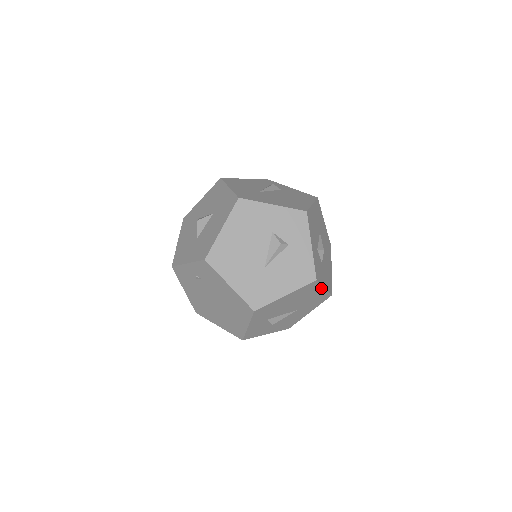
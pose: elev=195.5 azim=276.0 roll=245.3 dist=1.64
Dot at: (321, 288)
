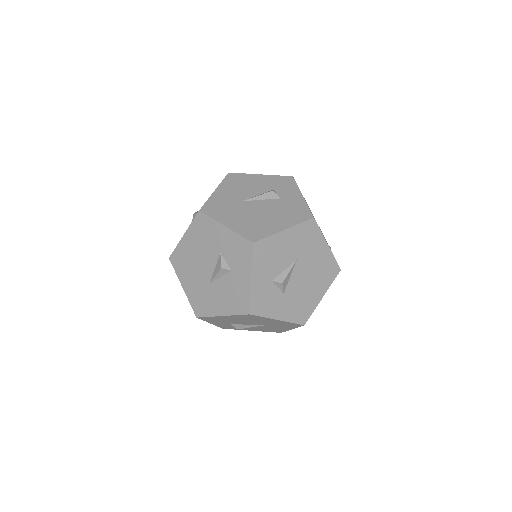
Dot at: (272, 319)
